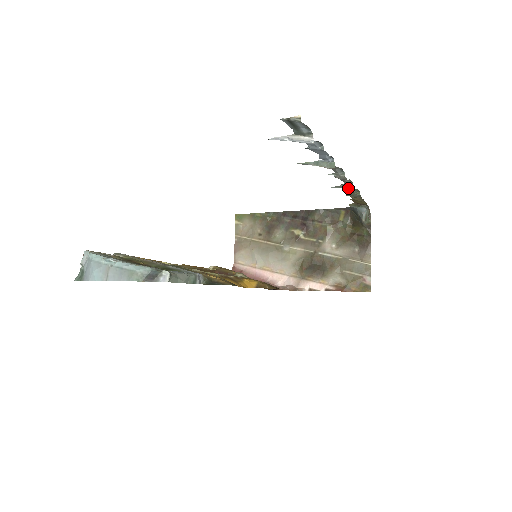
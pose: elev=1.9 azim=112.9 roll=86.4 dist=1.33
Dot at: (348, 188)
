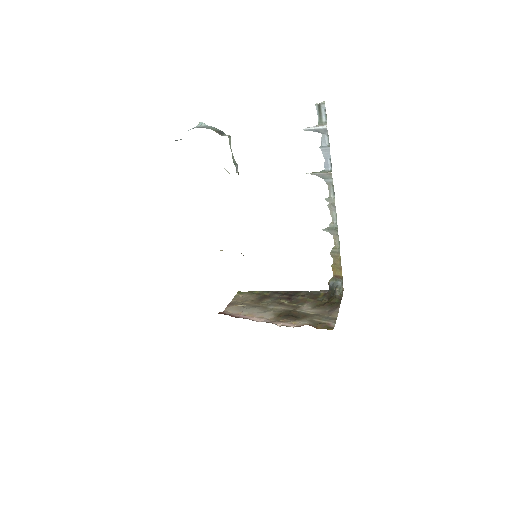
Dot at: (334, 228)
